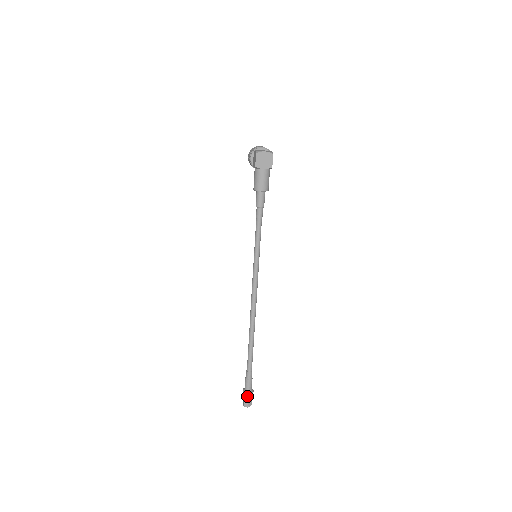
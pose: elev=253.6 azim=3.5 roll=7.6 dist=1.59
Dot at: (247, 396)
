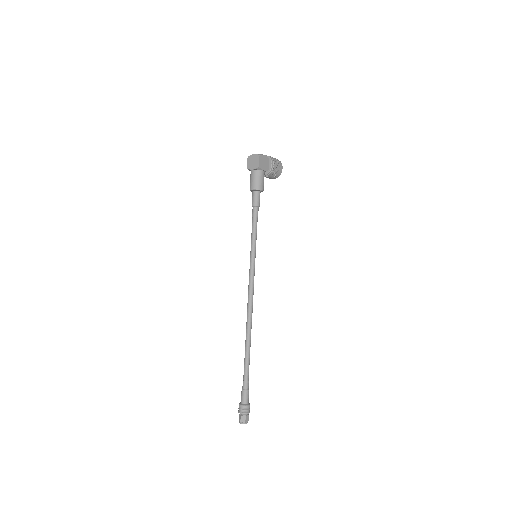
Dot at: (240, 408)
